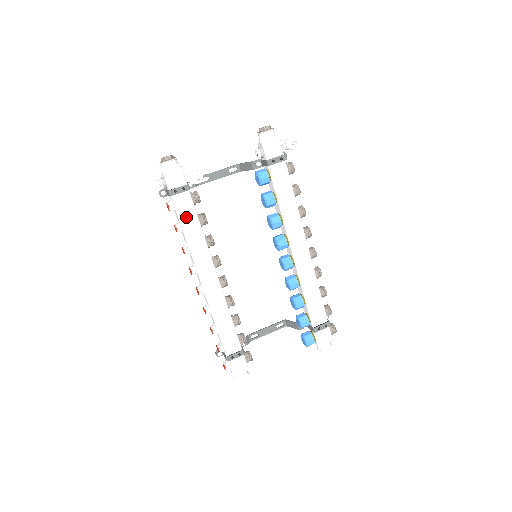
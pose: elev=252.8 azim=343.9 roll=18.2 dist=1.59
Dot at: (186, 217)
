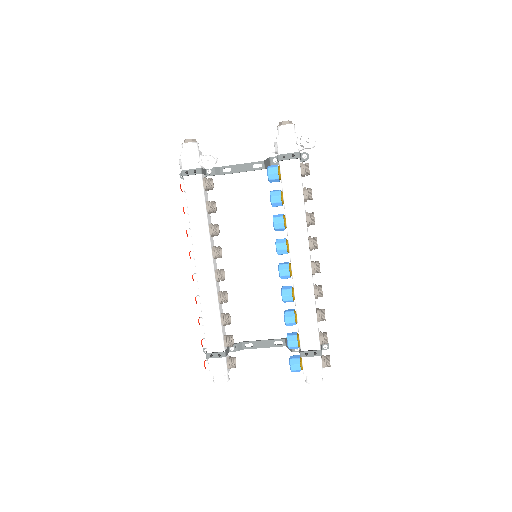
Dot at: (193, 200)
